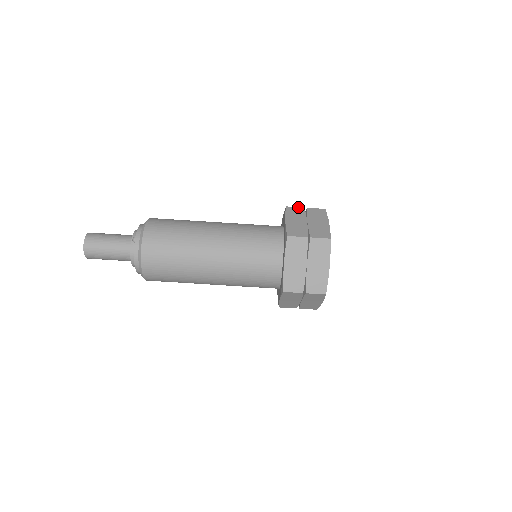
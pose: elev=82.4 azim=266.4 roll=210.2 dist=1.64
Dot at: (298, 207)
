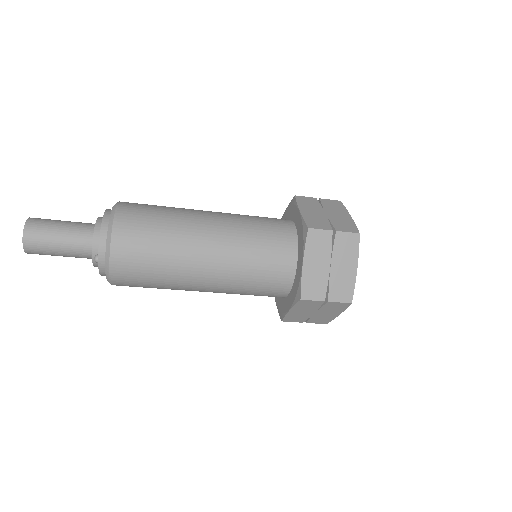
Dot at: (324, 230)
